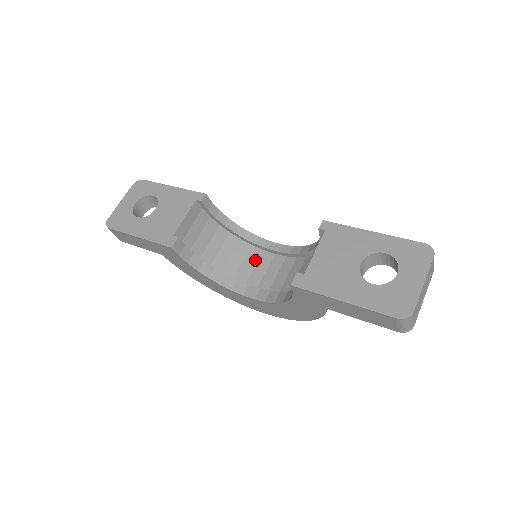
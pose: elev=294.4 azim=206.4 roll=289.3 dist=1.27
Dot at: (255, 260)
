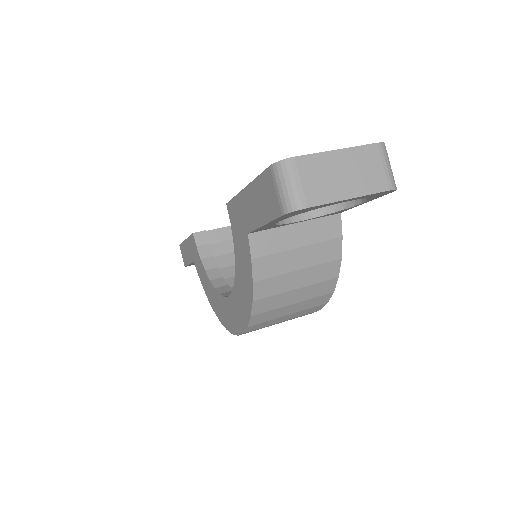
Dot at: occluded
